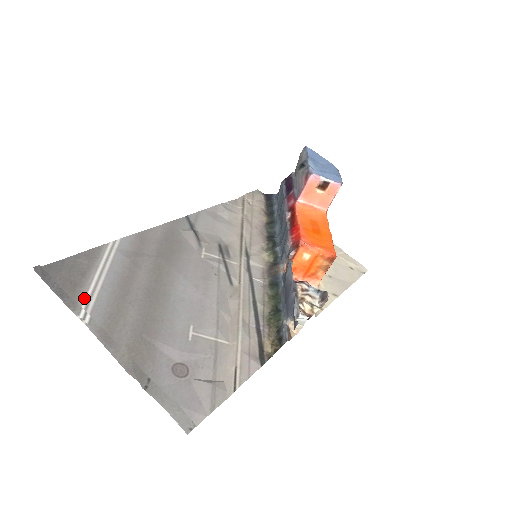
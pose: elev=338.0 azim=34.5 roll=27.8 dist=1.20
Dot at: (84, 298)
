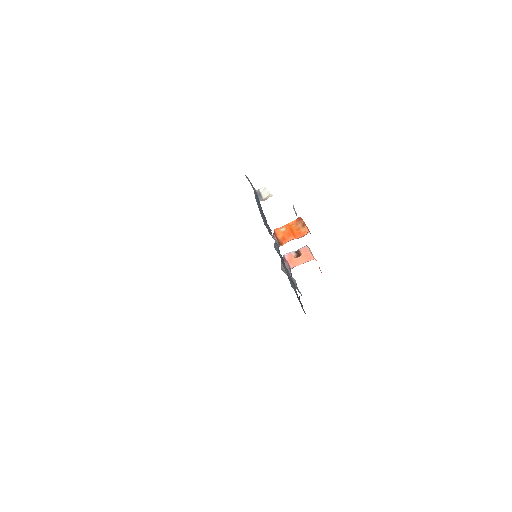
Dot at: occluded
